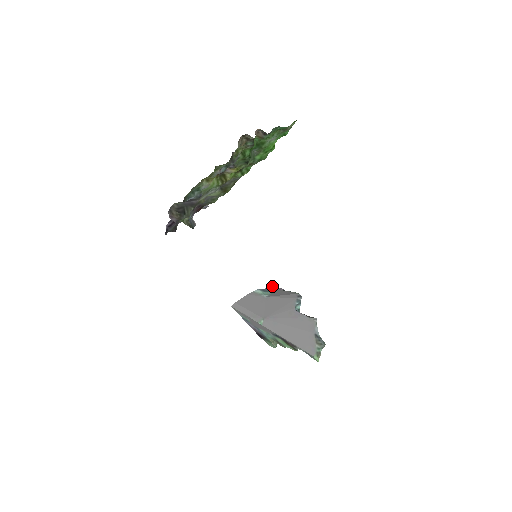
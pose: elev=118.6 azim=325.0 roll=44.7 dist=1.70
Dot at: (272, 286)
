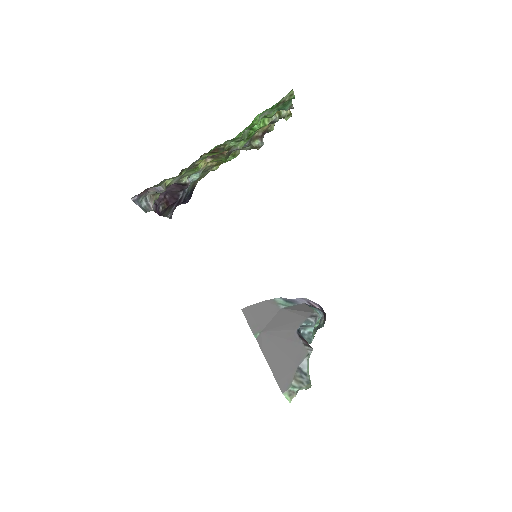
Dot at: (302, 298)
